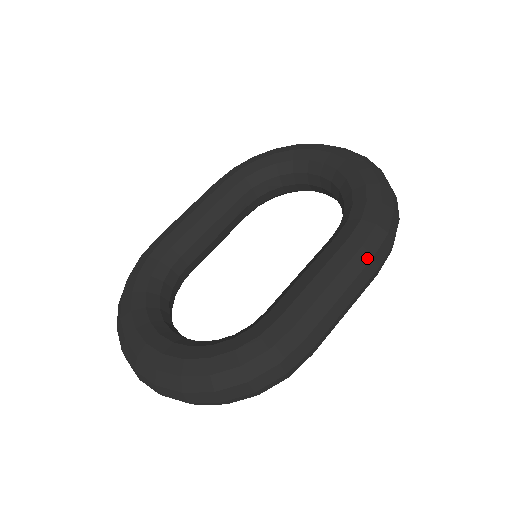
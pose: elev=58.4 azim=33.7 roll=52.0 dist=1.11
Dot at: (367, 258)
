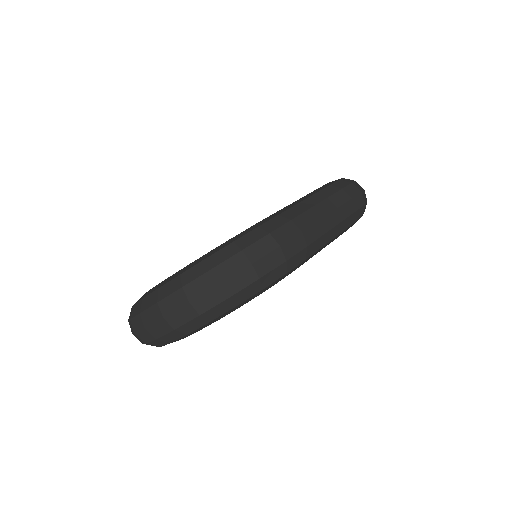
Dot at: (336, 189)
